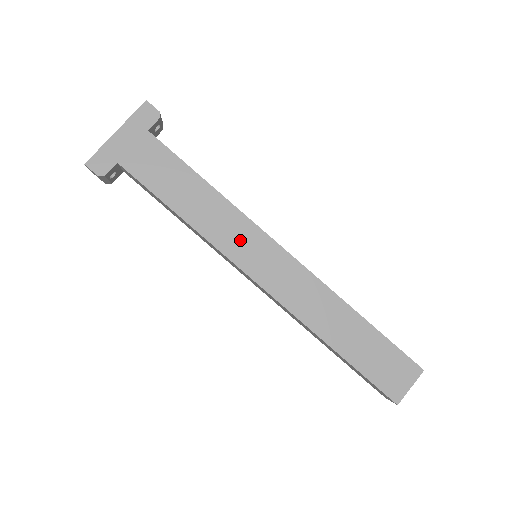
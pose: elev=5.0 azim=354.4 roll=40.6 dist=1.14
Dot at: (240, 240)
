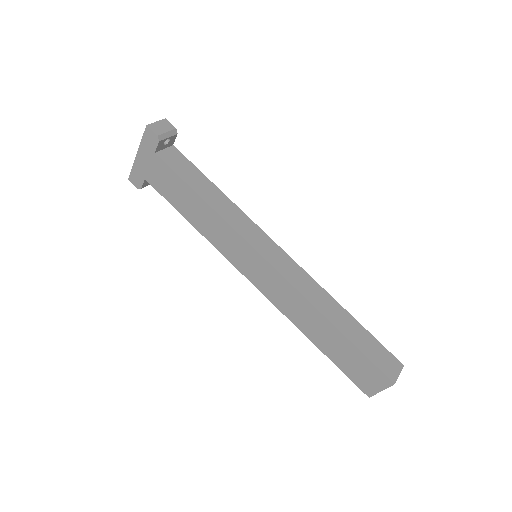
Dot at: (234, 249)
